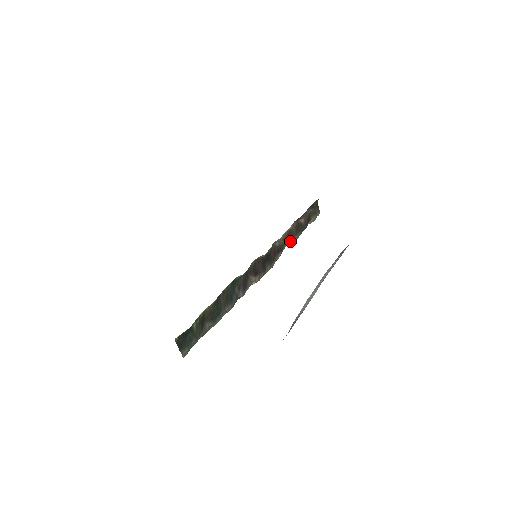
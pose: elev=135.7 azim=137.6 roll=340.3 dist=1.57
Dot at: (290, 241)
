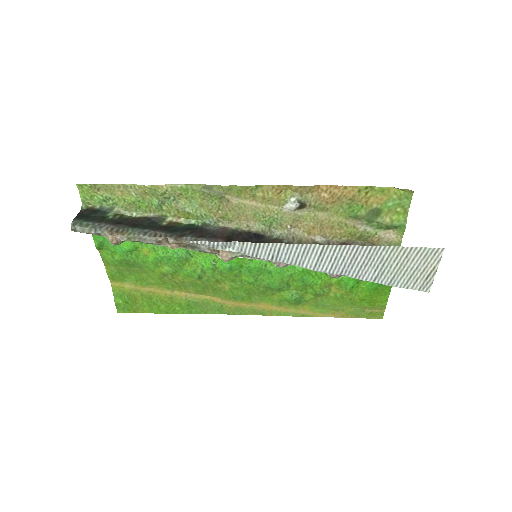
Dot at: occluded
